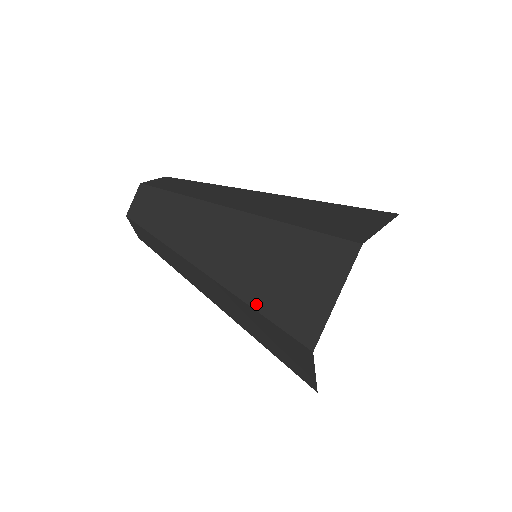
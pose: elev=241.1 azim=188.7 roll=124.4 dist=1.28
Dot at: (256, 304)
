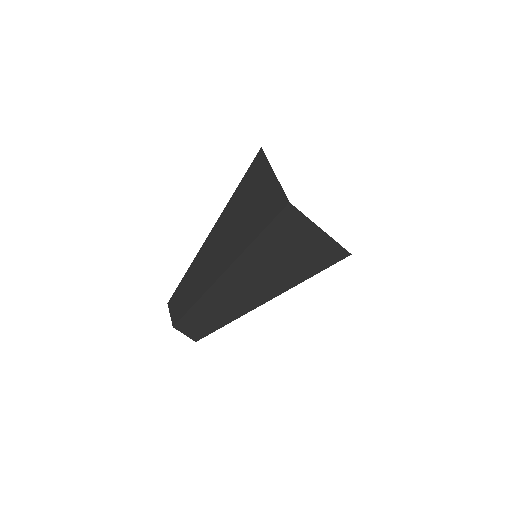
Dot at: (303, 278)
